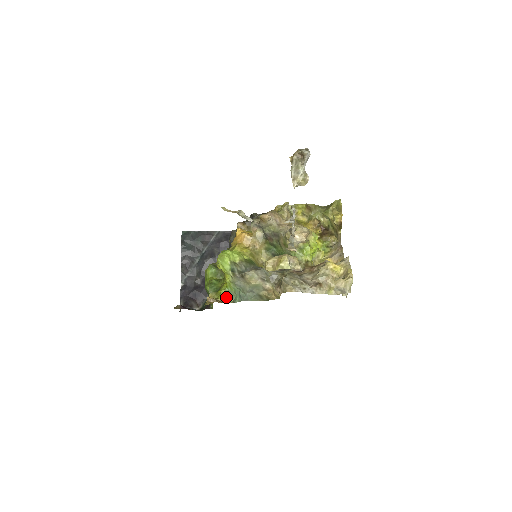
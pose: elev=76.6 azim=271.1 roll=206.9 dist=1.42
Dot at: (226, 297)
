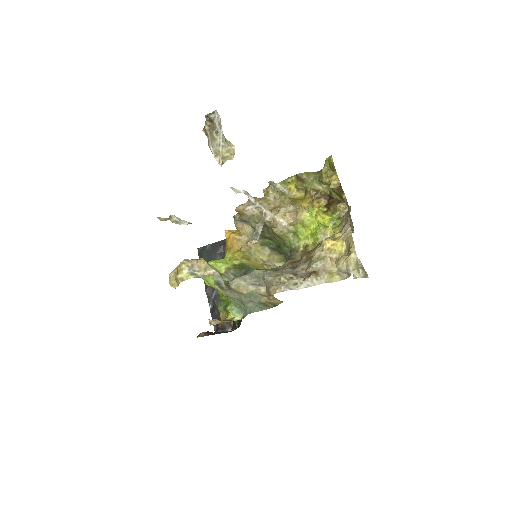
Dot at: (234, 314)
